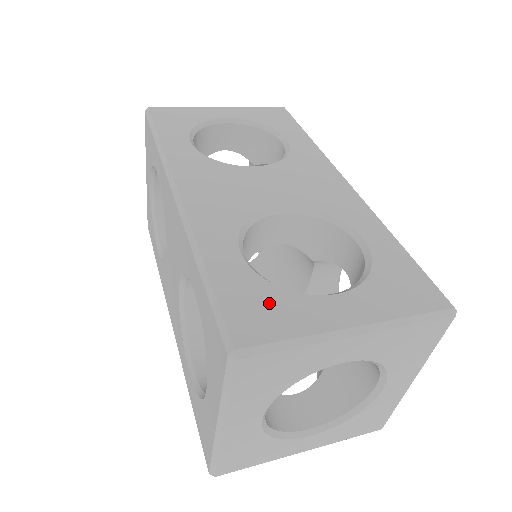
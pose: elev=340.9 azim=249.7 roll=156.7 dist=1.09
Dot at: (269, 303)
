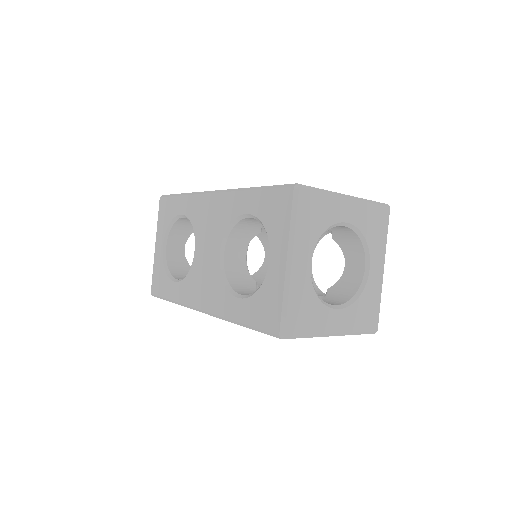
Dot at: occluded
